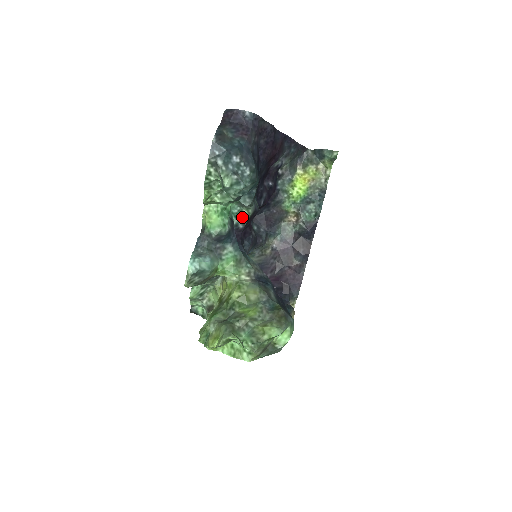
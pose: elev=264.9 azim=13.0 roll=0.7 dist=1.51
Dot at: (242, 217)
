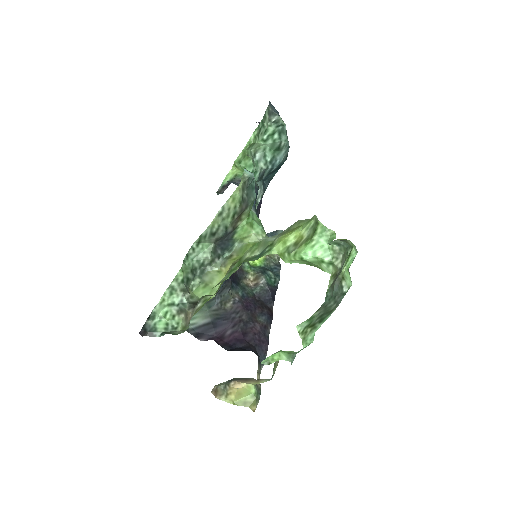
Dot at: occluded
